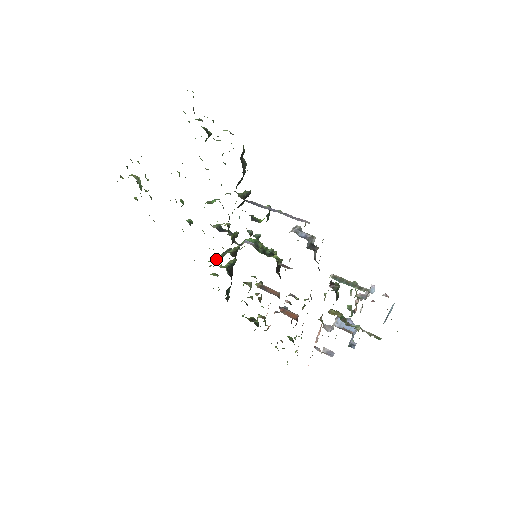
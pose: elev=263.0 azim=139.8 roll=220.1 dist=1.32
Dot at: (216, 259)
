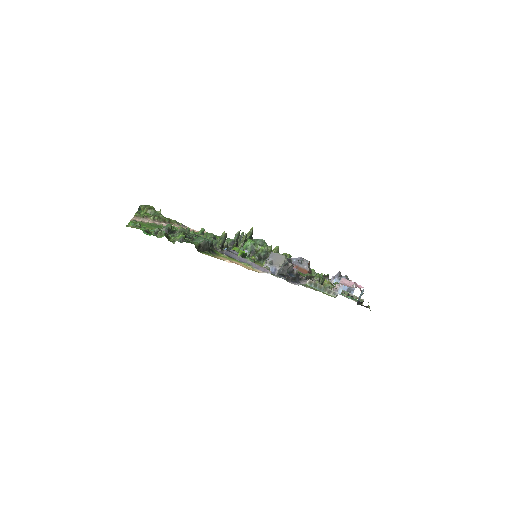
Dot at: occluded
